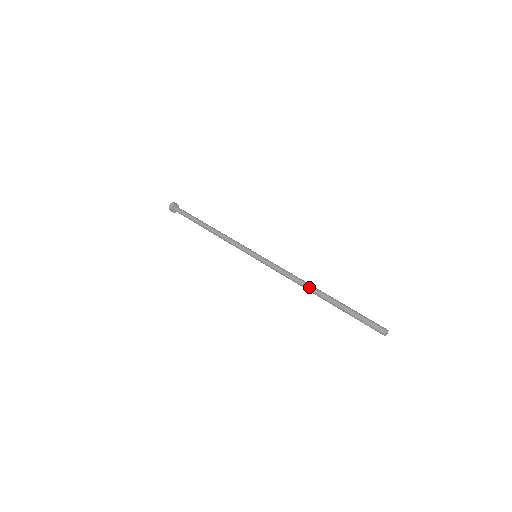
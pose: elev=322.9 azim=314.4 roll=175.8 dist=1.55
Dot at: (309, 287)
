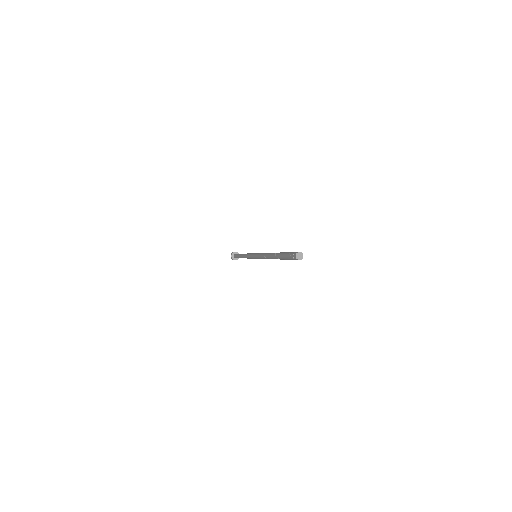
Dot at: occluded
